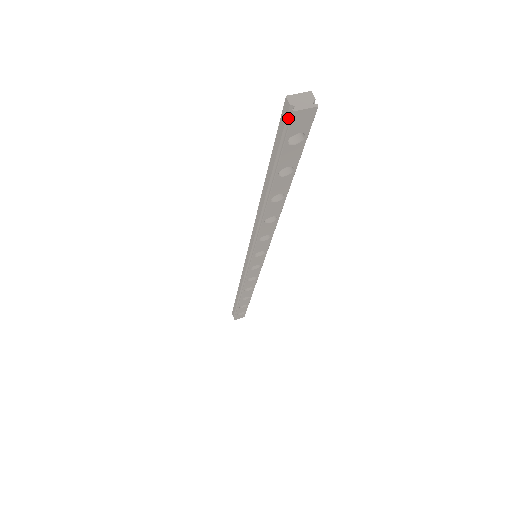
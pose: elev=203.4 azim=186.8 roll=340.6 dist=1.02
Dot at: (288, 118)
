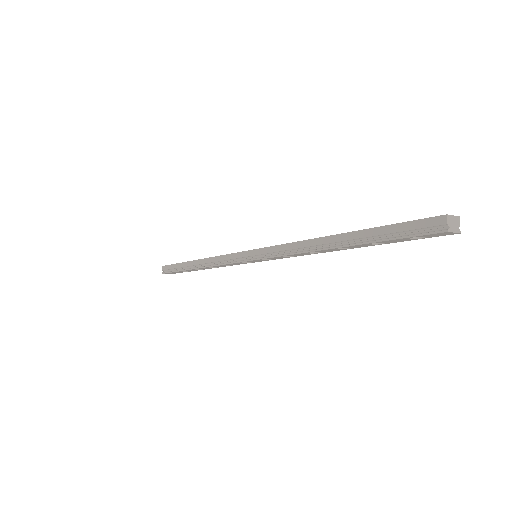
Dot at: (433, 227)
